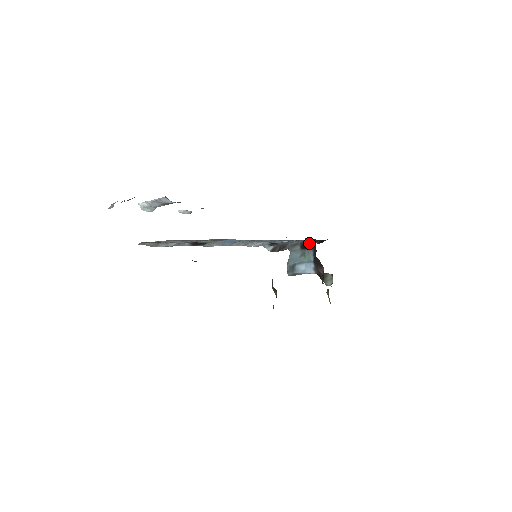
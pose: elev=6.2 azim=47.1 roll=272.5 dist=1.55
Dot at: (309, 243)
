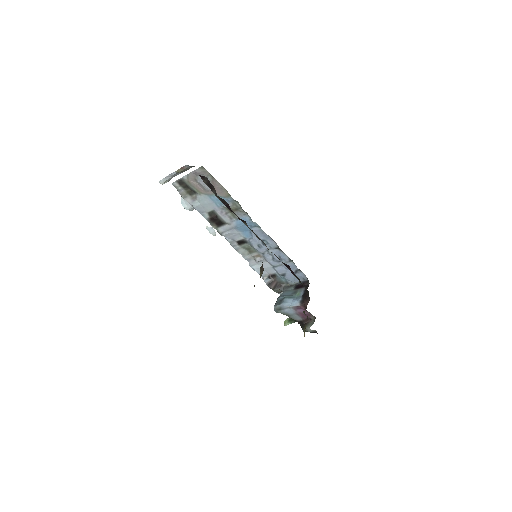
Dot at: (304, 283)
